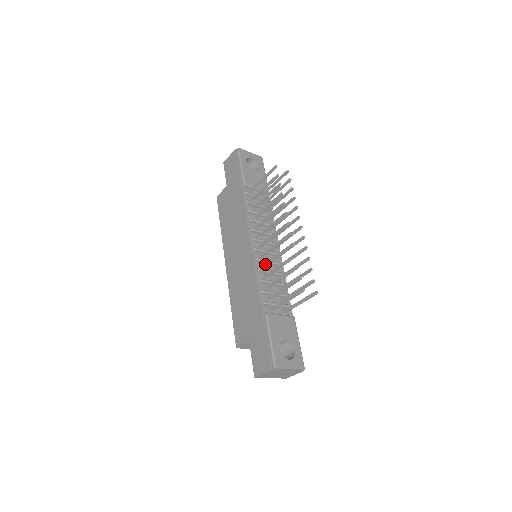
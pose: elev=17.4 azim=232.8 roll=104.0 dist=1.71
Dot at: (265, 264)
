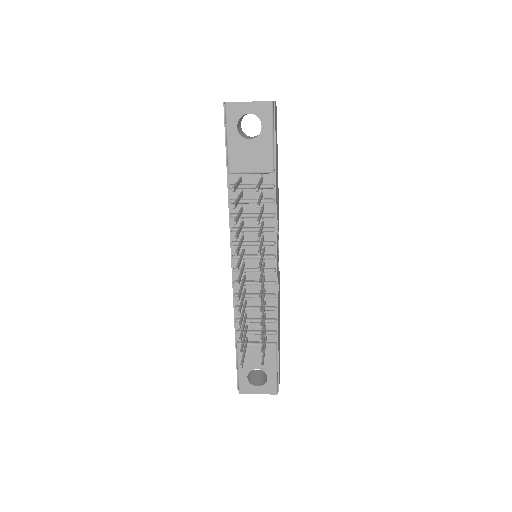
Dot at: (243, 290)
